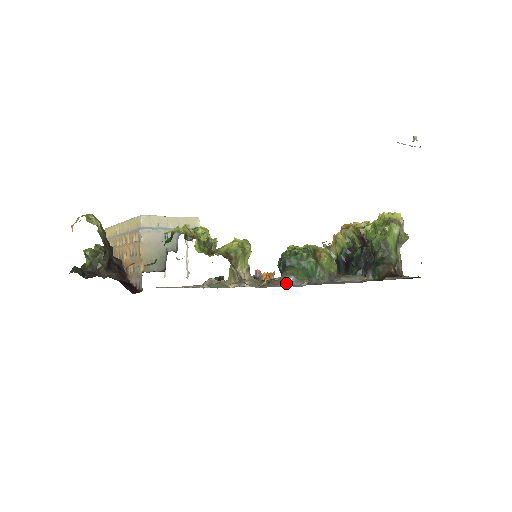
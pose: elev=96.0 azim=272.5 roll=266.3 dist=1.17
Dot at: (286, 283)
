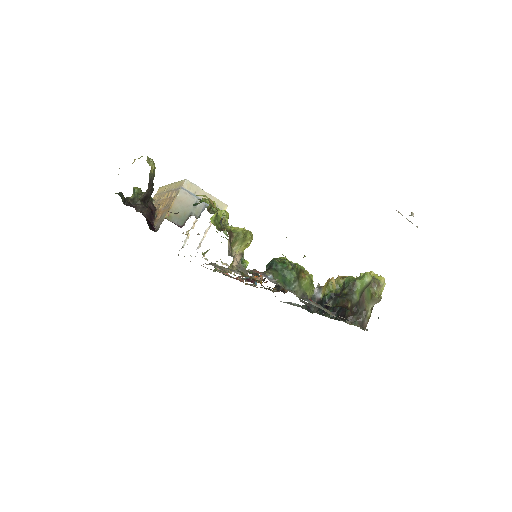
Dot at: occluded
